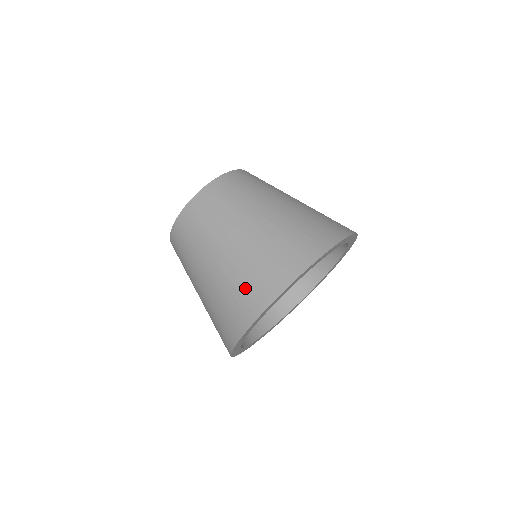
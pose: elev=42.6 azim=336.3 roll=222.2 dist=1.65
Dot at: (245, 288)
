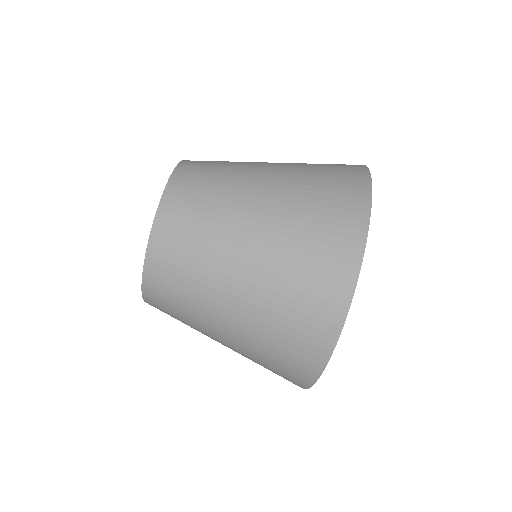
Dot at: (326, 205)
